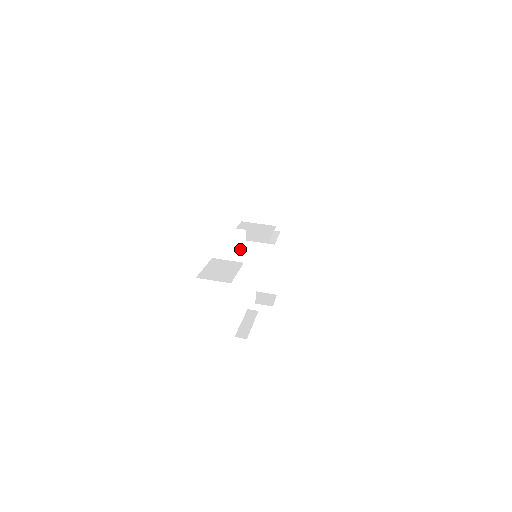
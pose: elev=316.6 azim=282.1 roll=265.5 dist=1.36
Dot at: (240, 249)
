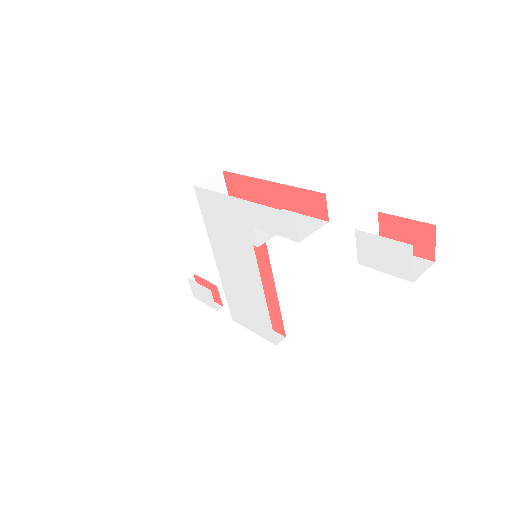
Dot at: occluded
